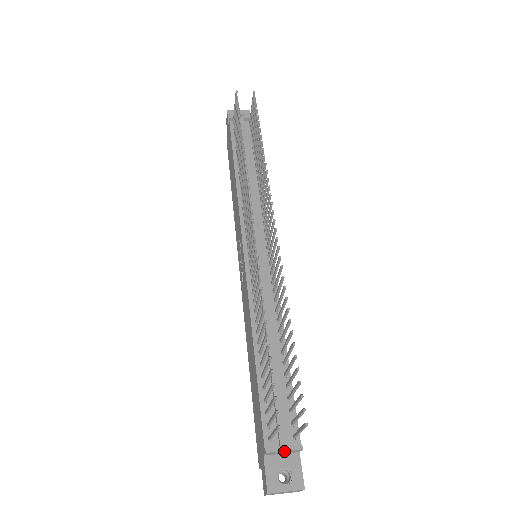
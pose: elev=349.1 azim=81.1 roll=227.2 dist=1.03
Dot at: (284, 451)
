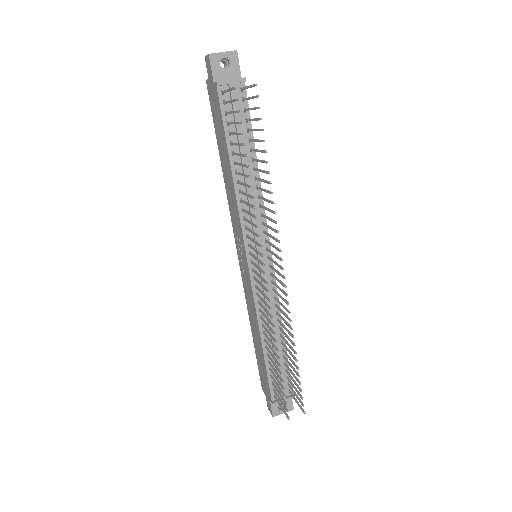
Dot at: occluded
